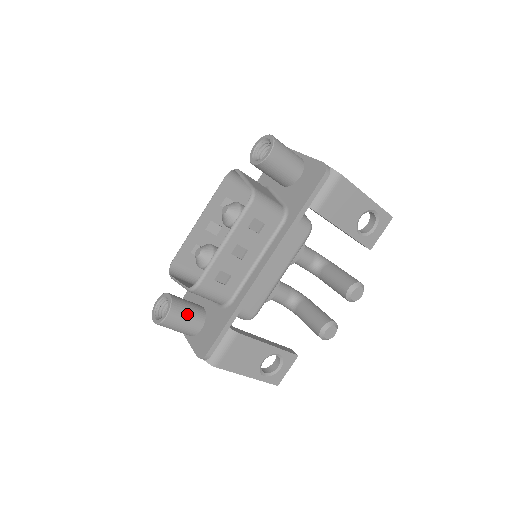
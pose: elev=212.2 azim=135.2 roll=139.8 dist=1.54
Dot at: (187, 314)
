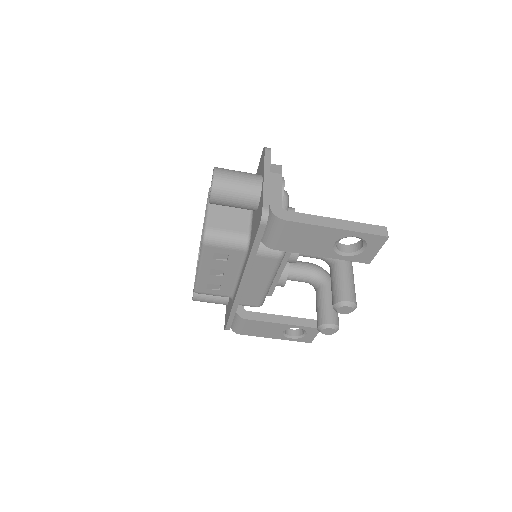
Dot at: (210, 296)
